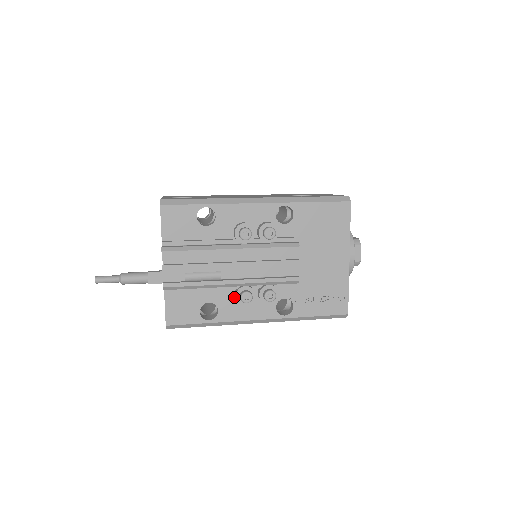
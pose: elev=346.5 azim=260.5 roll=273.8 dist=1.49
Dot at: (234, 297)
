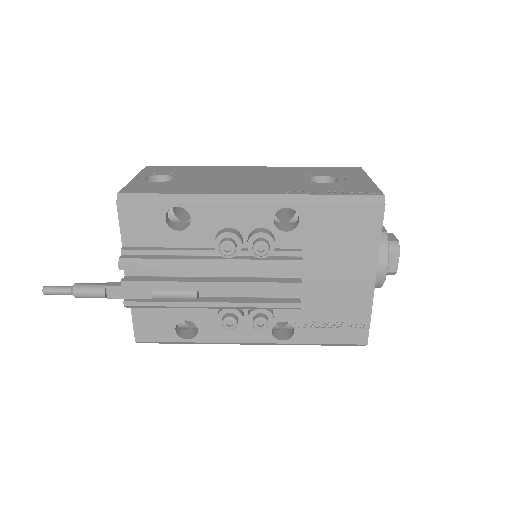
Dot at: occluded
